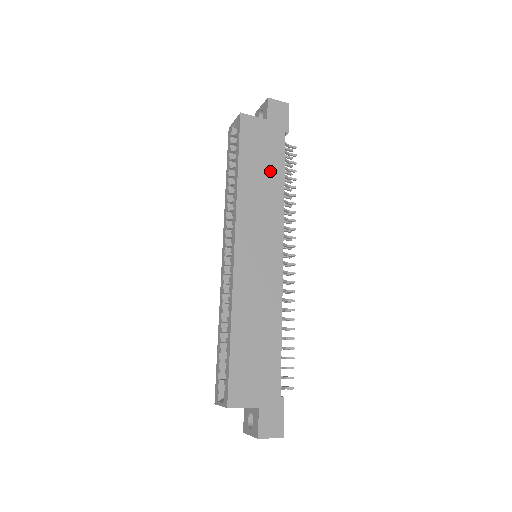
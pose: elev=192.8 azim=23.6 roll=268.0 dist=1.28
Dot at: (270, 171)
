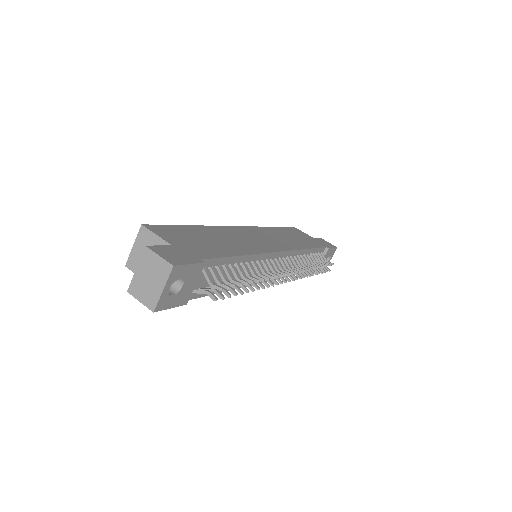
Dot at: (301, 241)
